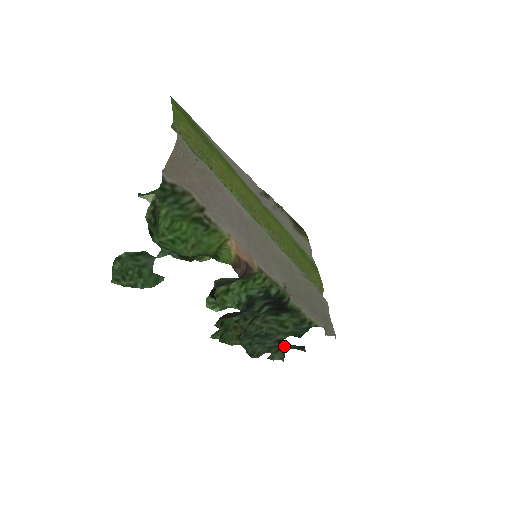
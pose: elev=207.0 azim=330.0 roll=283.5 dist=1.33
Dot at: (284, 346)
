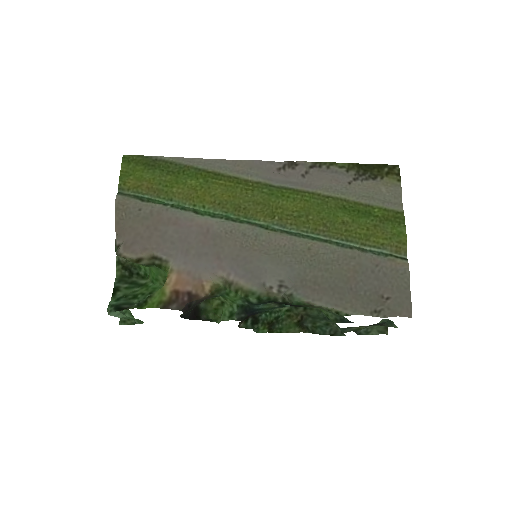
Dot at: (354, 327)
